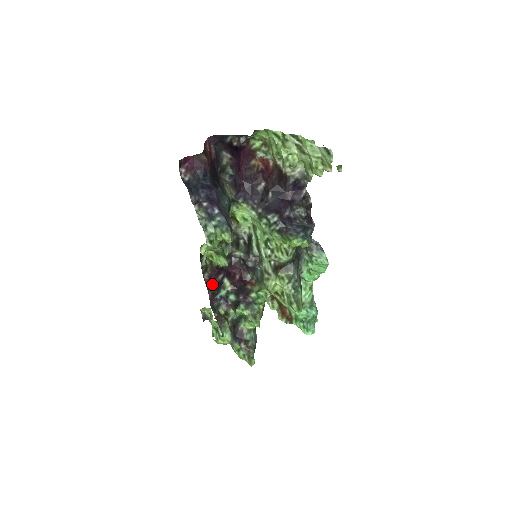
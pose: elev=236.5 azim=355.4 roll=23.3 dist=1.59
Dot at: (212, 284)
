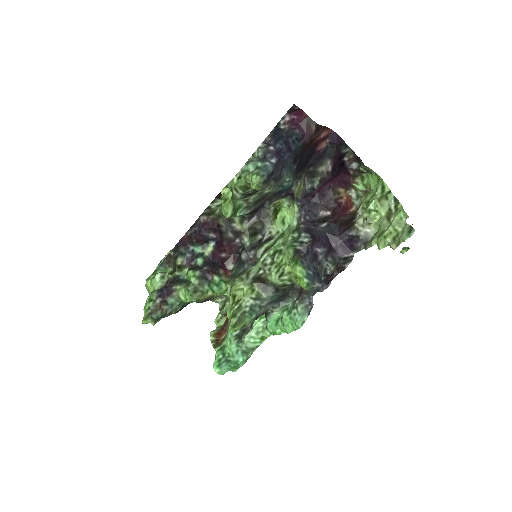
Dot at: (199, 230)
